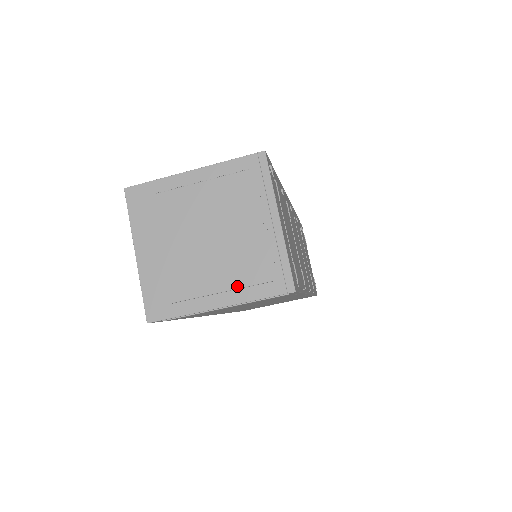
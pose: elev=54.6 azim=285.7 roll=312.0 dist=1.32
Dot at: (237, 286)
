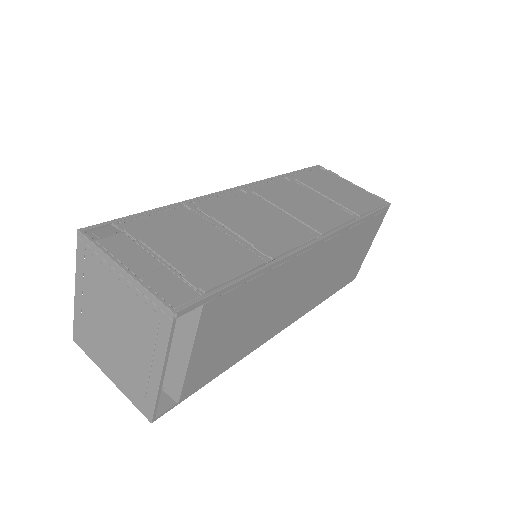
Dot at: (152, 347)
